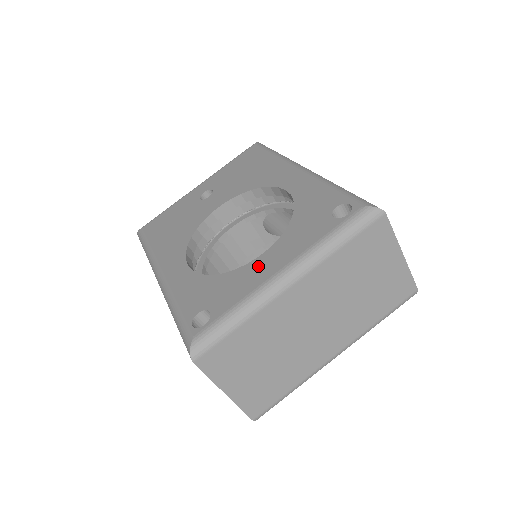
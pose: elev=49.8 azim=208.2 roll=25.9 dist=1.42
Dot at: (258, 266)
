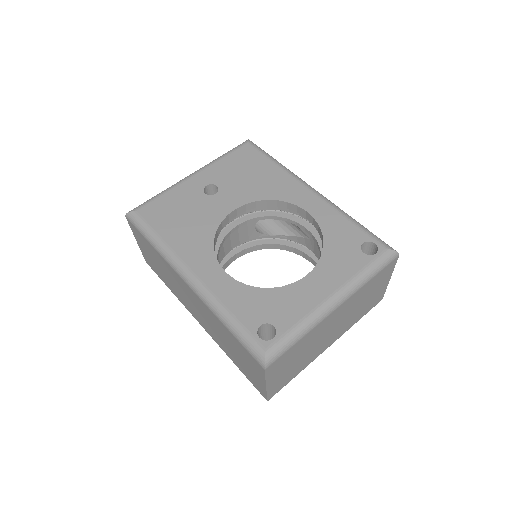
Dot at: (307, 287)
